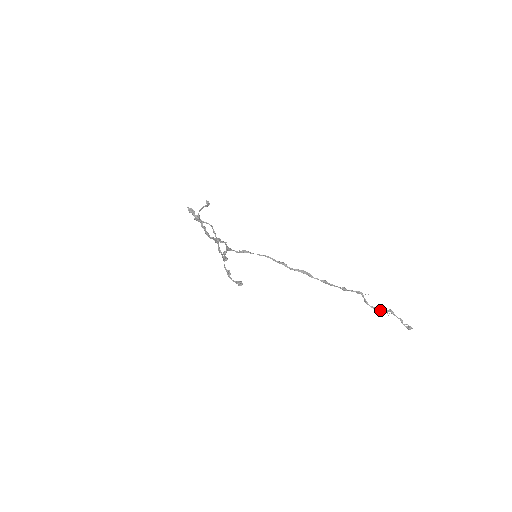
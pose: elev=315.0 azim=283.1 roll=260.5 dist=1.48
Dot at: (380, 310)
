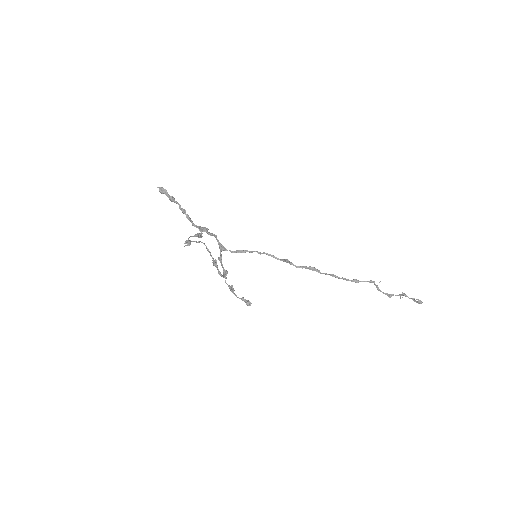
Dot at: occluded
